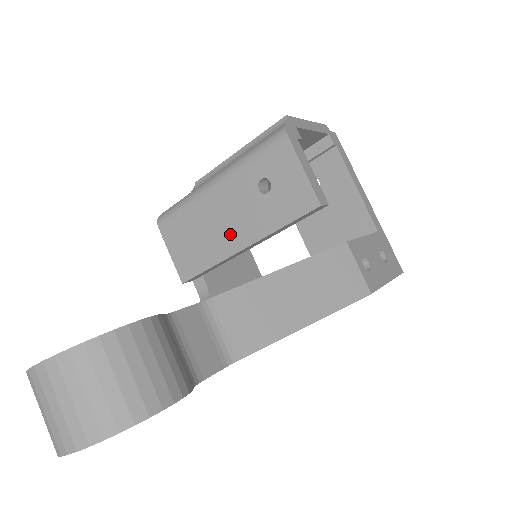
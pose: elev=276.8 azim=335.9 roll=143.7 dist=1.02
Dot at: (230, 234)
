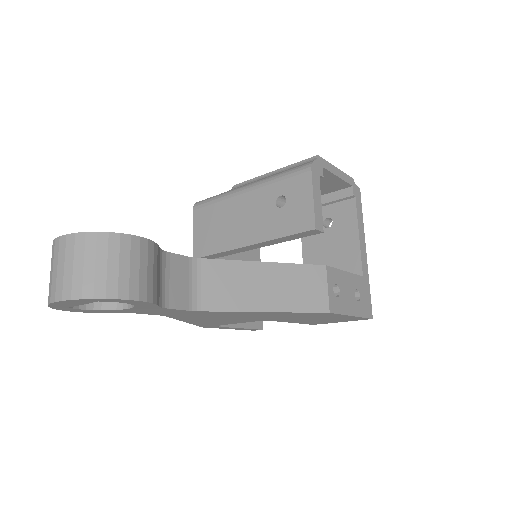
Dot at: (242, 231)
